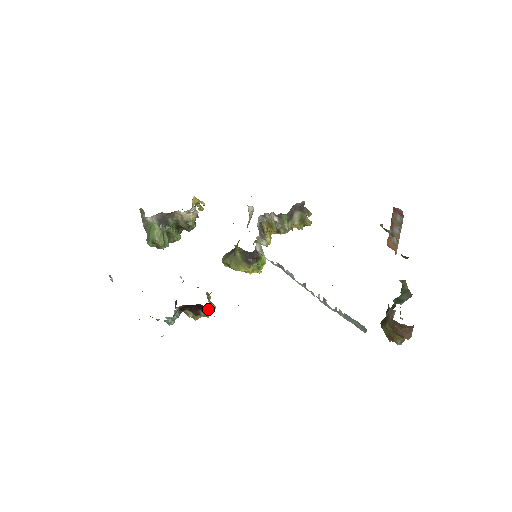
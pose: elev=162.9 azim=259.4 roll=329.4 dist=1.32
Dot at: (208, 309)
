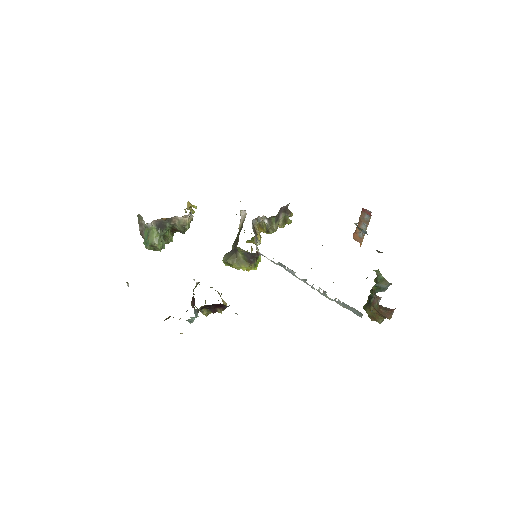
Dot at: (225, 307)
